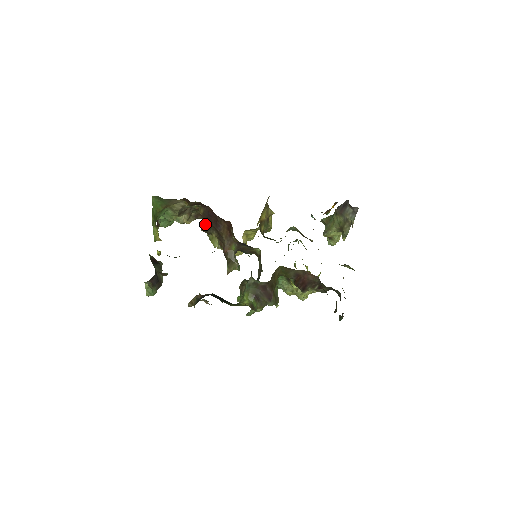
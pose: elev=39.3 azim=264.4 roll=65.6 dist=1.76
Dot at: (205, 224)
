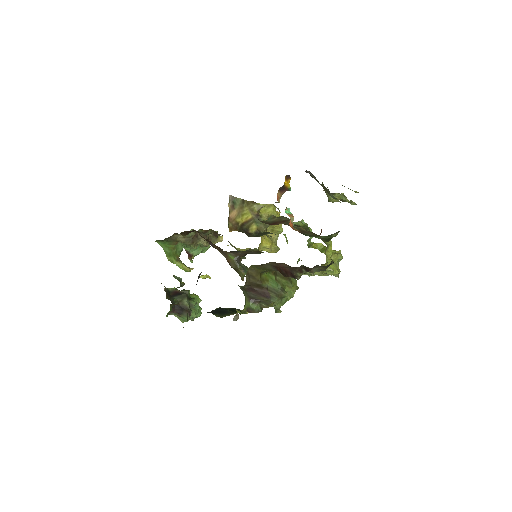
Dot at: occluded
